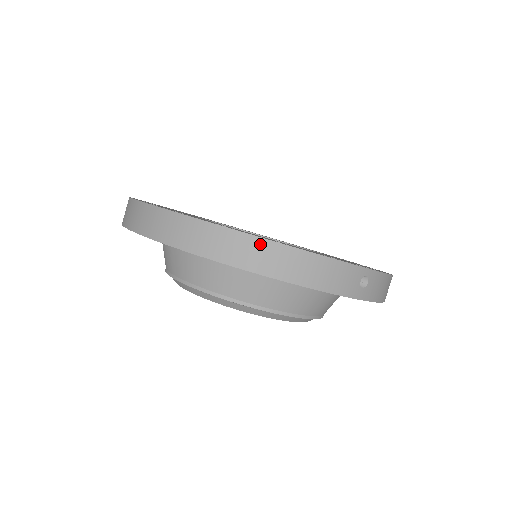
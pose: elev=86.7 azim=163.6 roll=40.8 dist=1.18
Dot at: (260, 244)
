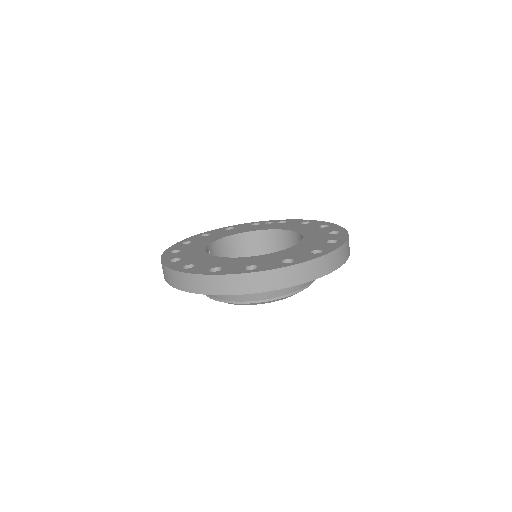
Dot at: (319, 261)
